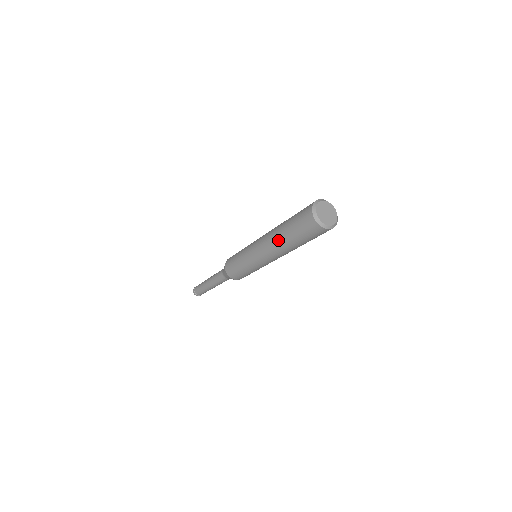
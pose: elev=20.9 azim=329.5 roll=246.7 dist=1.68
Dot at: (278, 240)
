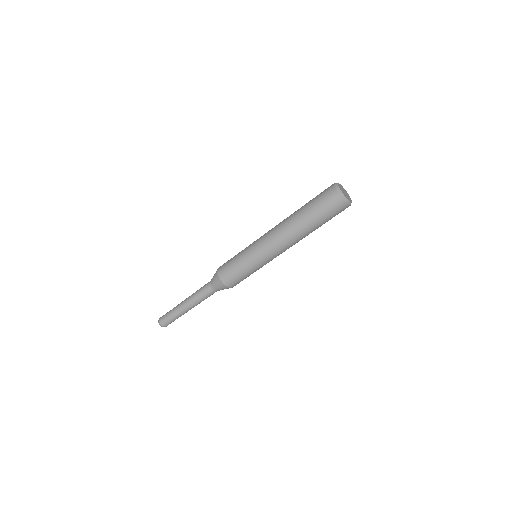
Dot at: (291, 215)
